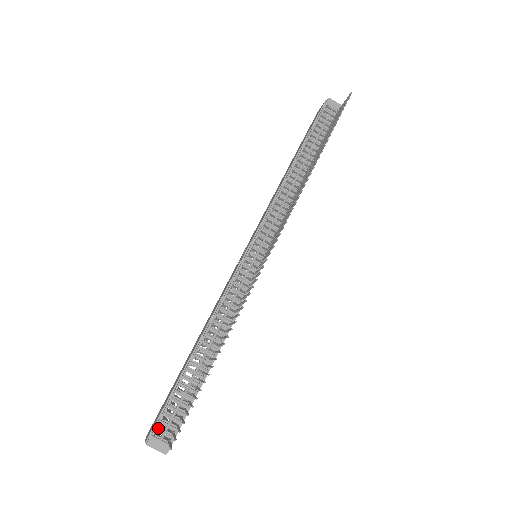
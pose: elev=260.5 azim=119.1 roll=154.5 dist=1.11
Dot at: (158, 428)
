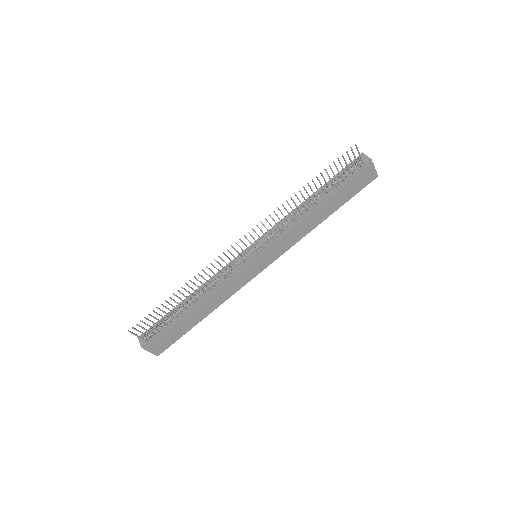
Dot at: (147, 332)
